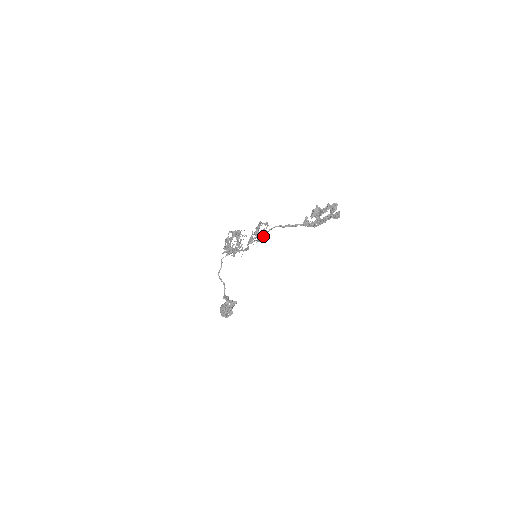
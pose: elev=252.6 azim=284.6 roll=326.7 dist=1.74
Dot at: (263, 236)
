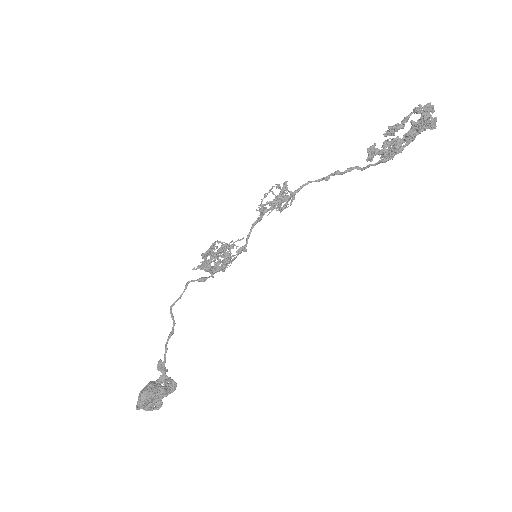
Dot at: (286, 199)
